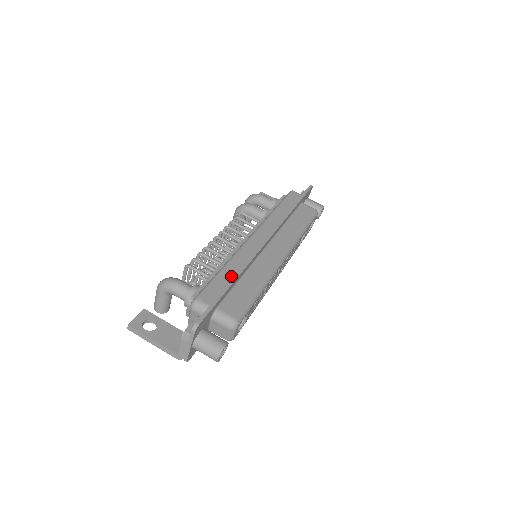
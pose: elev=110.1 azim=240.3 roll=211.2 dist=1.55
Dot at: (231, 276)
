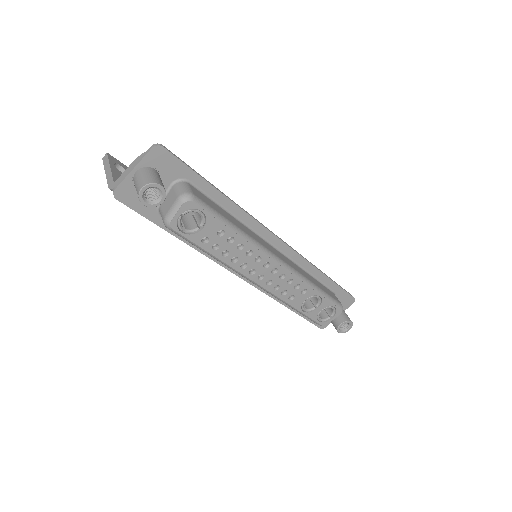
Dot at: occluded
